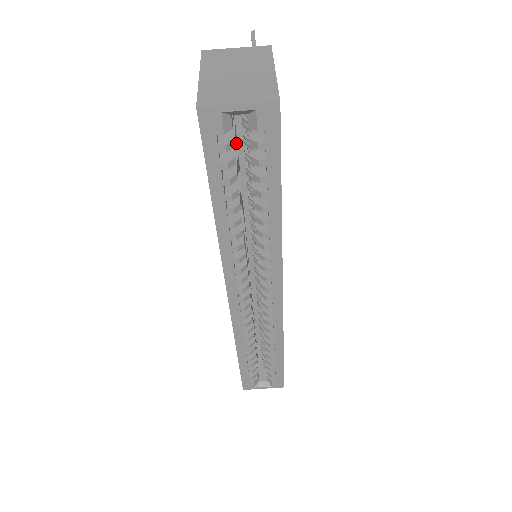
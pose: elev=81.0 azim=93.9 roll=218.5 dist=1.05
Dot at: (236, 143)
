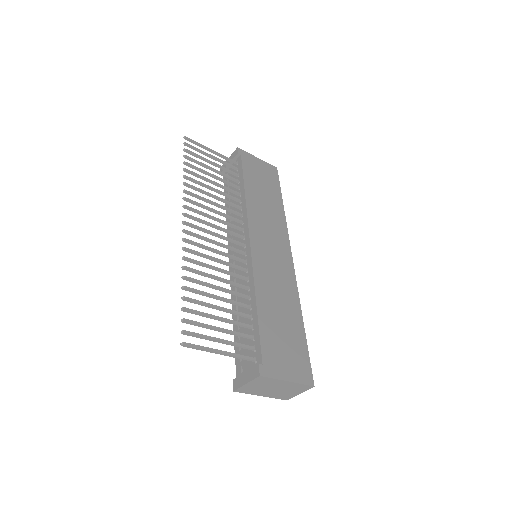
Dot at: occluded
